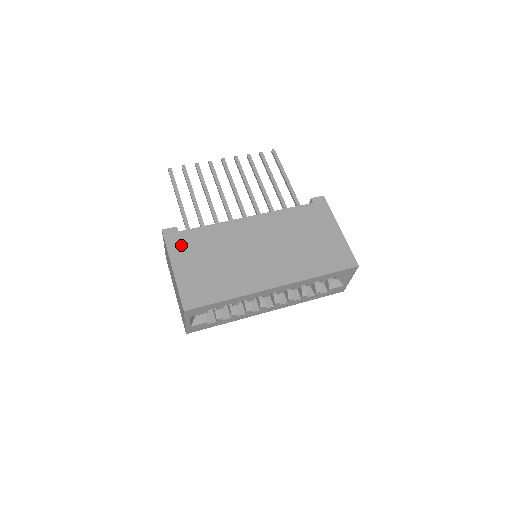
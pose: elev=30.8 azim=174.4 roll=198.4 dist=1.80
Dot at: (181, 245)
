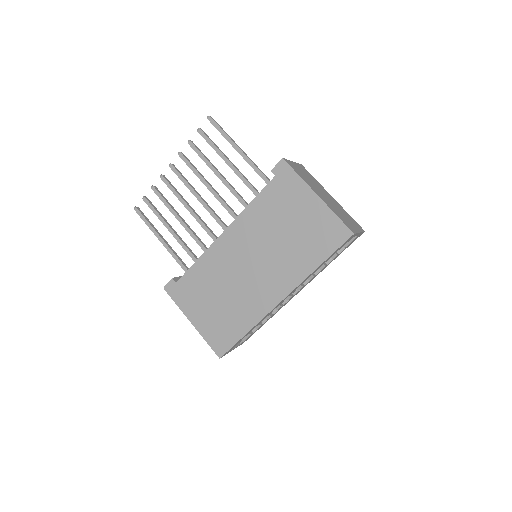
Dot at: (185, 296)
